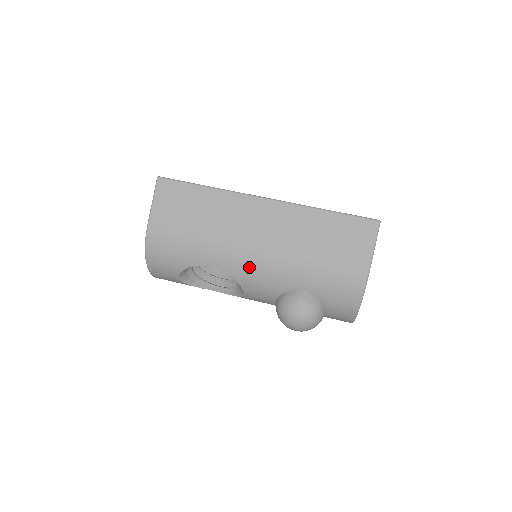
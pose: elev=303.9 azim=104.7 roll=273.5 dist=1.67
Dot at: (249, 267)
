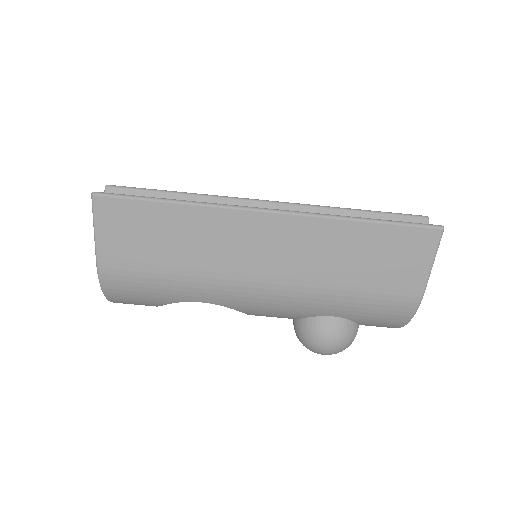
Dot at: (257, 301)
